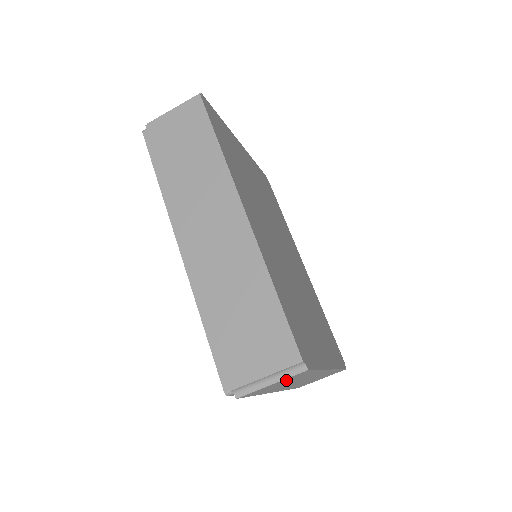
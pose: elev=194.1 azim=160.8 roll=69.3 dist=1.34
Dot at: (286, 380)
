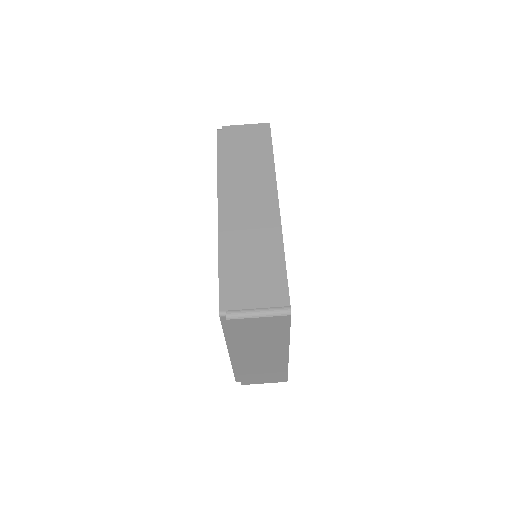
Dot at: (267, 324)
